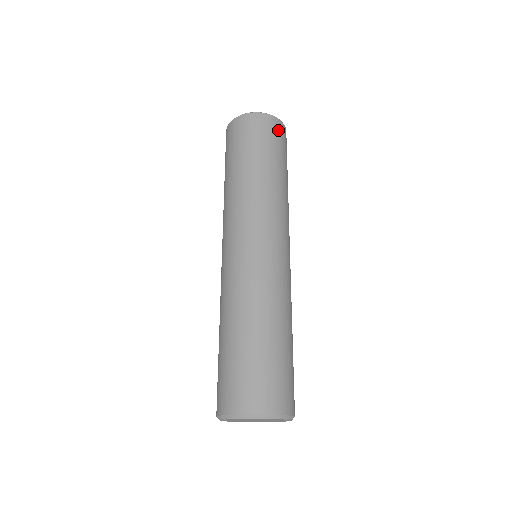
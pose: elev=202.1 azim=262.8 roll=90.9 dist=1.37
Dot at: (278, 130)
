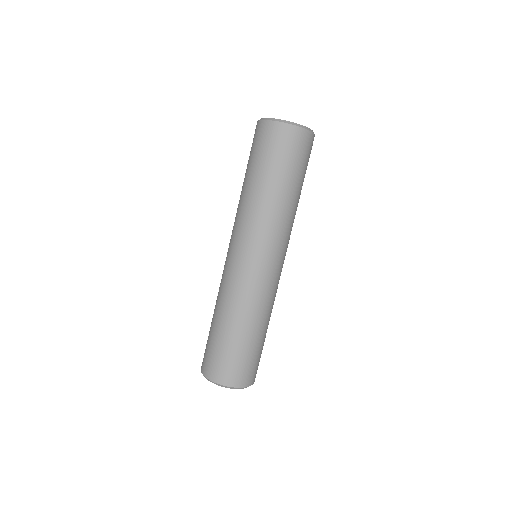
Dot at: (283, 138)
